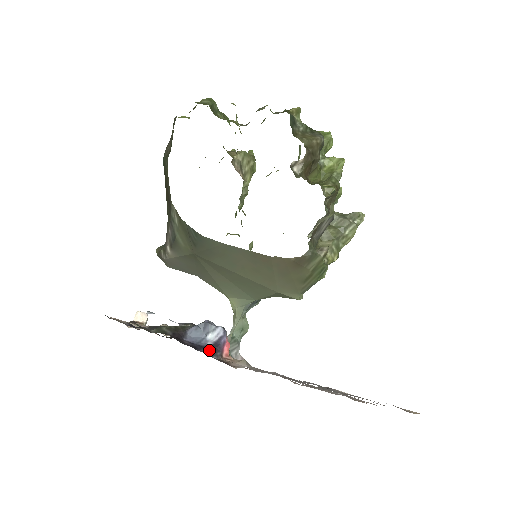
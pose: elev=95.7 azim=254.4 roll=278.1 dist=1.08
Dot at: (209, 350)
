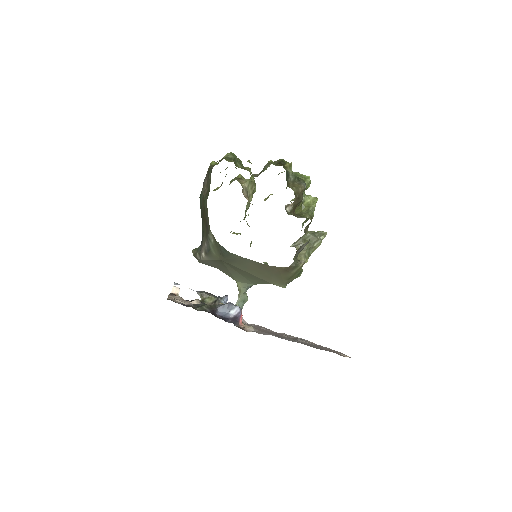
Dot at: (232, 321)
